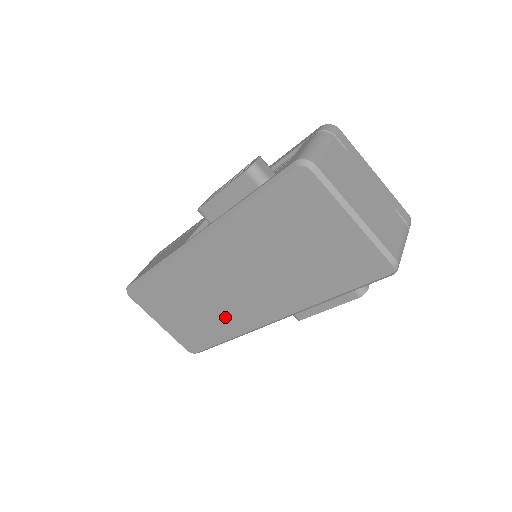
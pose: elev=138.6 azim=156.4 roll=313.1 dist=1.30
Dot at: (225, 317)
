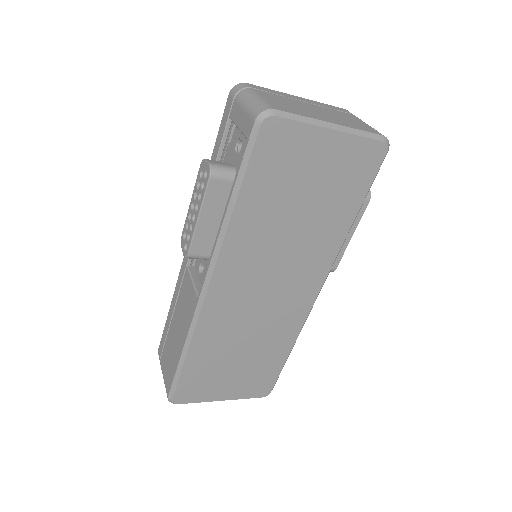
Dot at: (278, 329)
